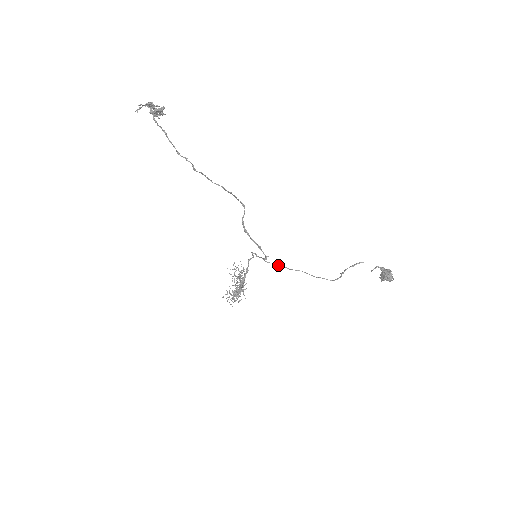
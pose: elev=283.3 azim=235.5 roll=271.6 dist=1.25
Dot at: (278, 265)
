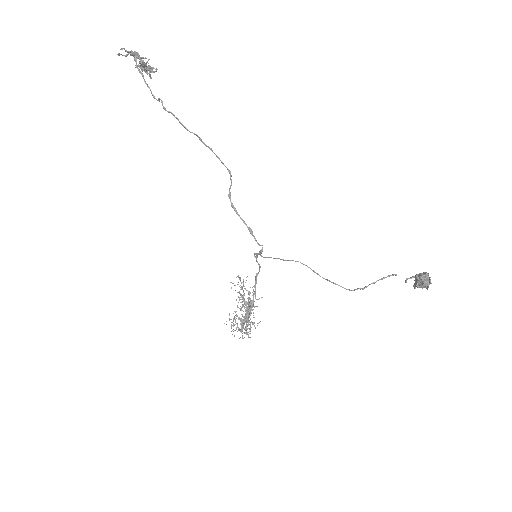
Dot at: (274, 258)
